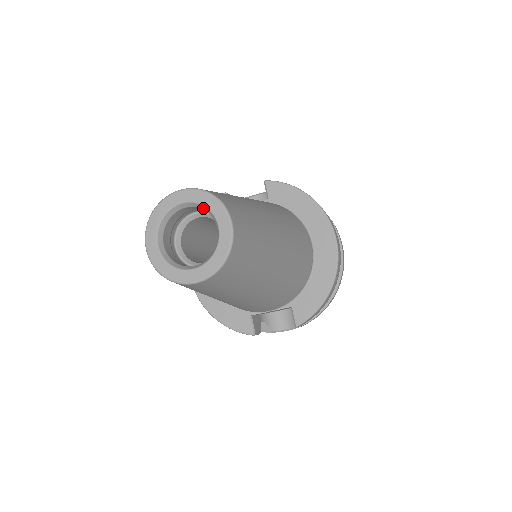
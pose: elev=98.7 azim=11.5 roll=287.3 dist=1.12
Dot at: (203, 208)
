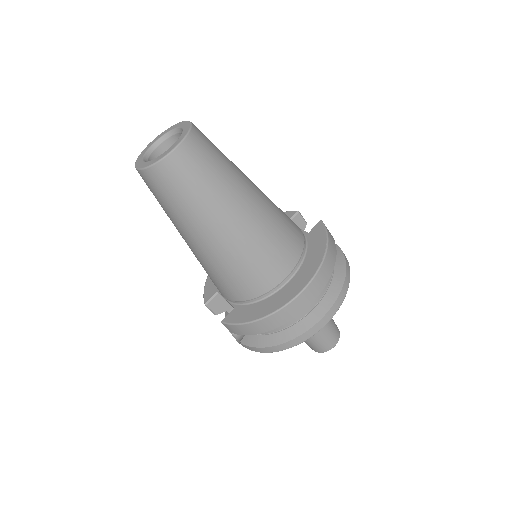
Dot at: occluded
